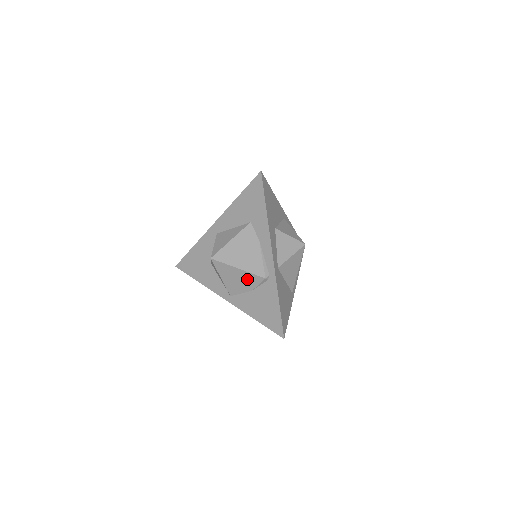
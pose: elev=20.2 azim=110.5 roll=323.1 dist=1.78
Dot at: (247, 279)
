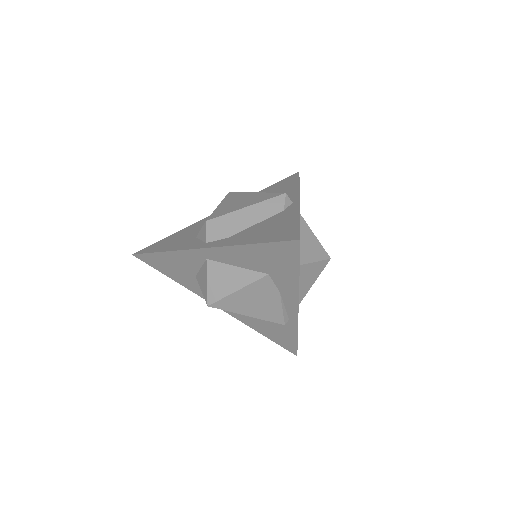
Dot at: occluded
